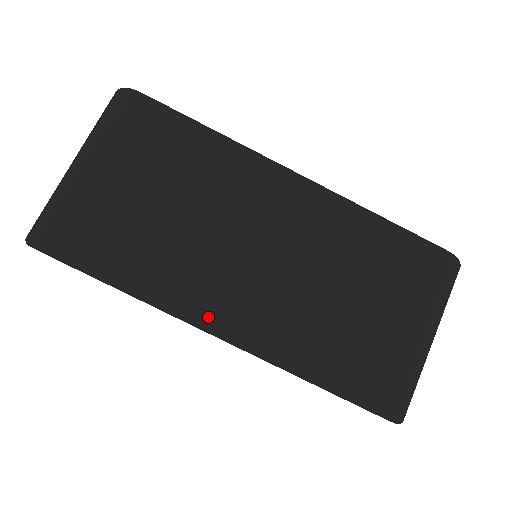
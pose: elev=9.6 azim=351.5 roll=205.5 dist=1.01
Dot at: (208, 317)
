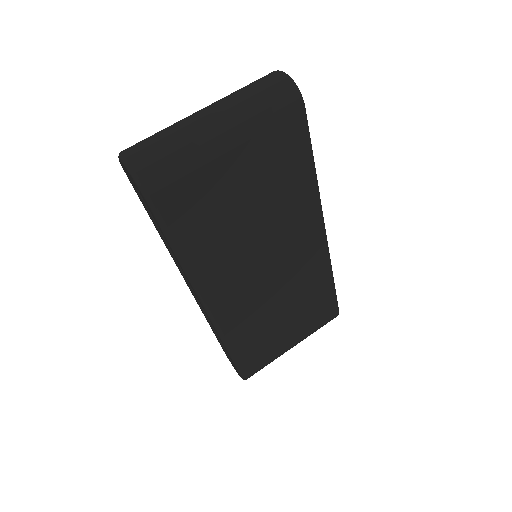
Dot at: (210, 296)
